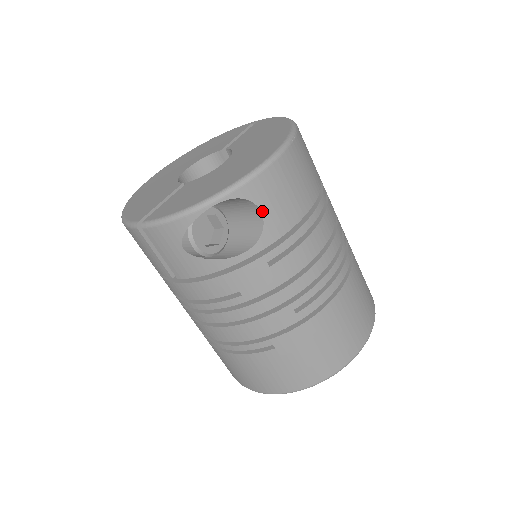
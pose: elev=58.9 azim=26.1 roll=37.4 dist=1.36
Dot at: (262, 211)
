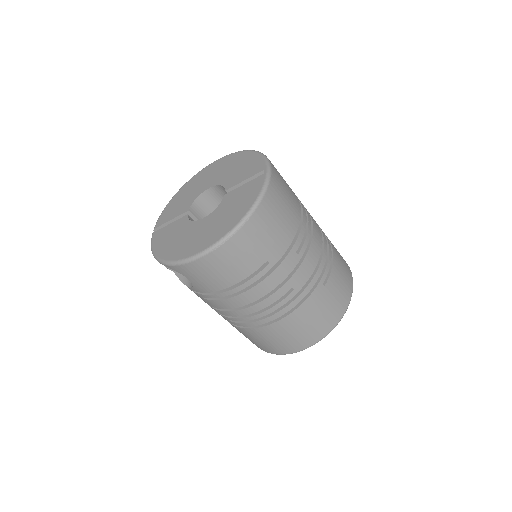
Dot at: (189, 279)
